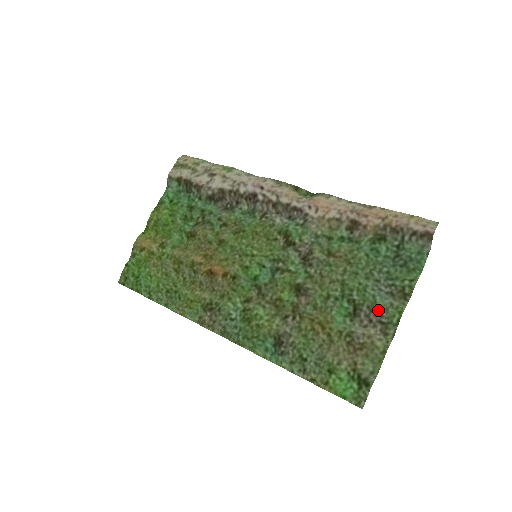
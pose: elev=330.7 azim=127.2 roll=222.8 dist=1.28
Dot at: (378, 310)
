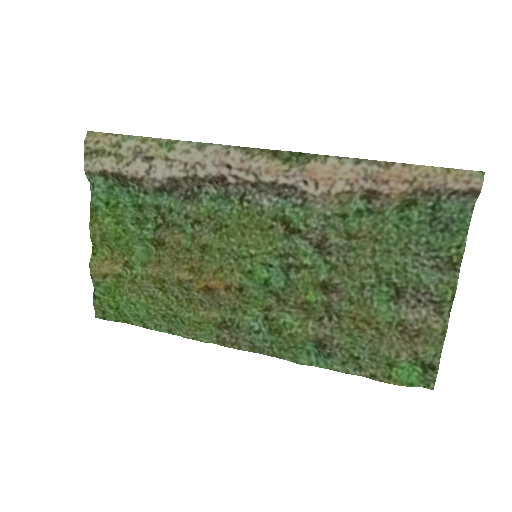
Dot at: (426, 289)
